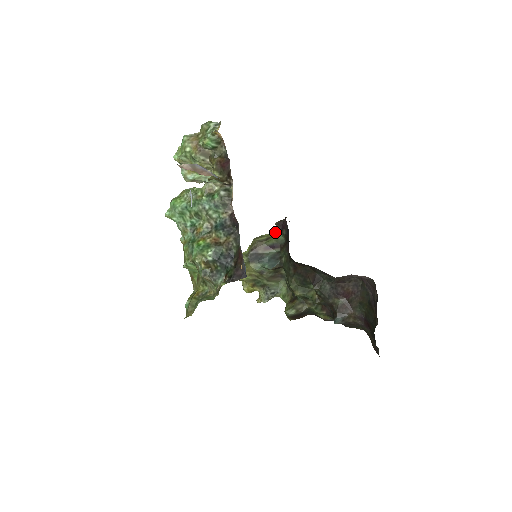
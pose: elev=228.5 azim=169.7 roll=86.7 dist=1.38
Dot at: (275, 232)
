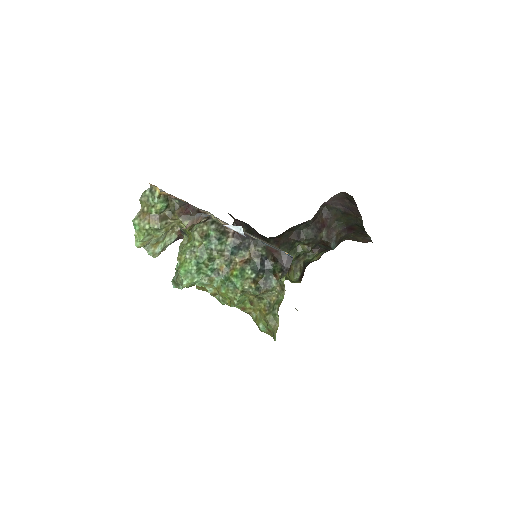
Dot at: occluded
